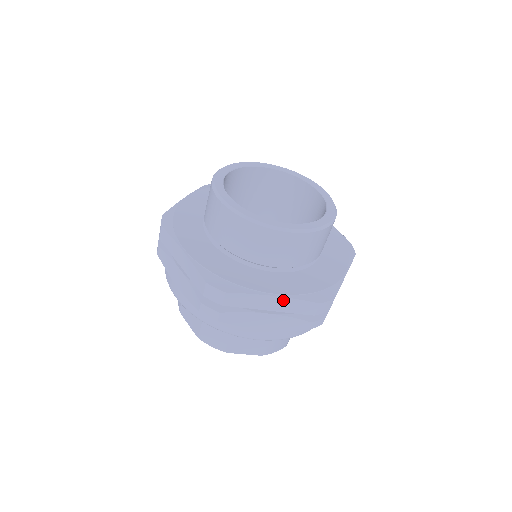
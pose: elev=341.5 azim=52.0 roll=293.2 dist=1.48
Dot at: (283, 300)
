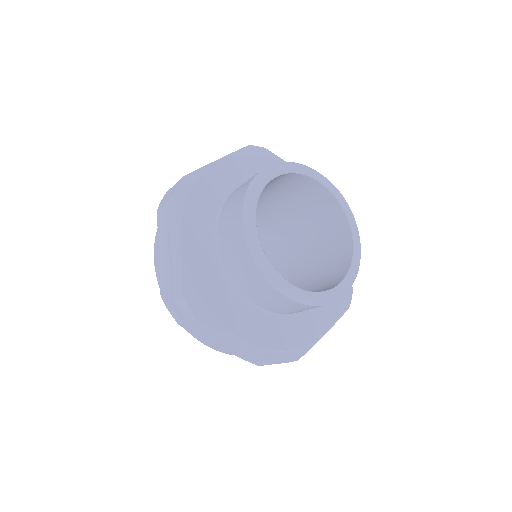
Dot at: (248, 346)
